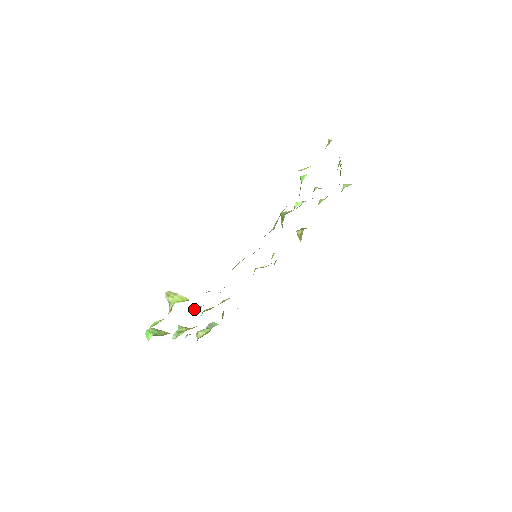
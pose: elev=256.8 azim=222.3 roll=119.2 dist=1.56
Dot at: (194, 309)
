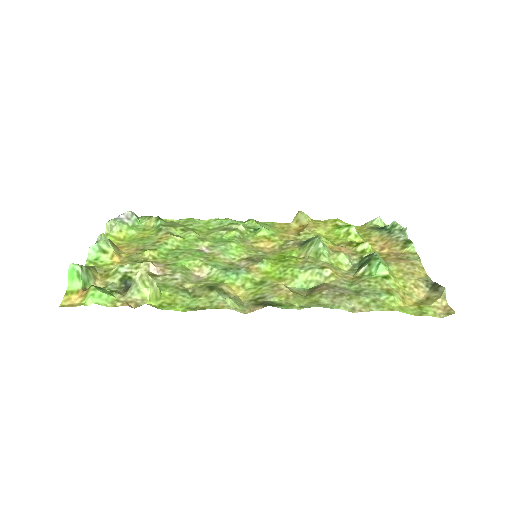
Dot at: (148, 271)
